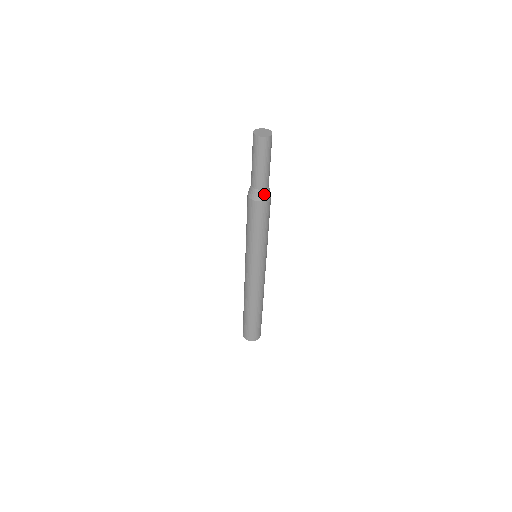
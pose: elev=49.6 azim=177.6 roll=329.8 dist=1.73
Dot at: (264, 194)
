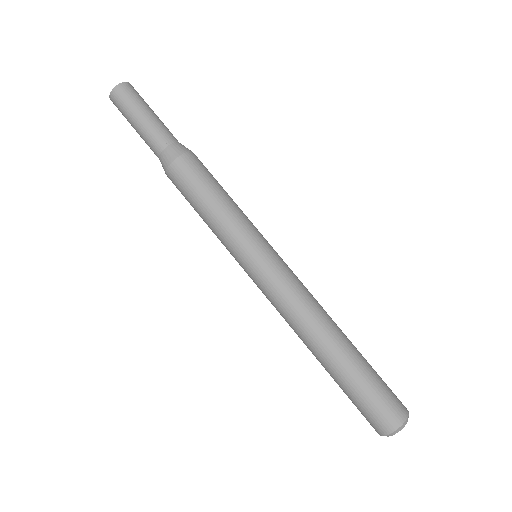
Dot at: (180, 147)
